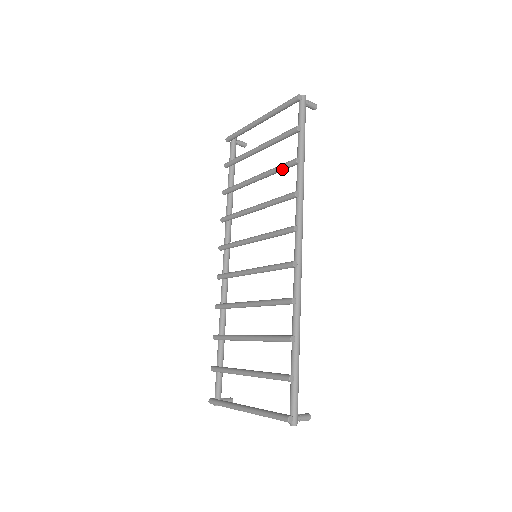
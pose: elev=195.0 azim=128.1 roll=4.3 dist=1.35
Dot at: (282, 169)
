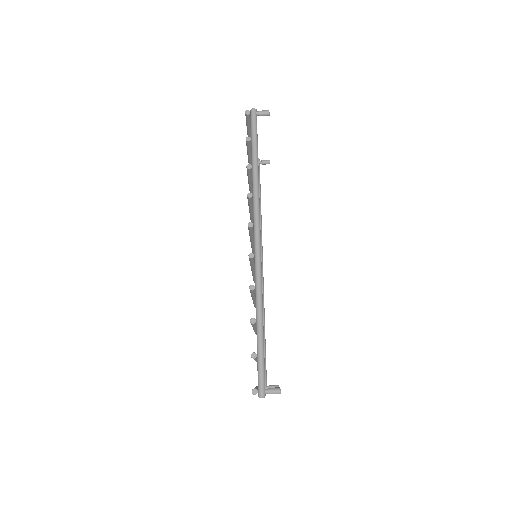
Dot at: (249, 177)
